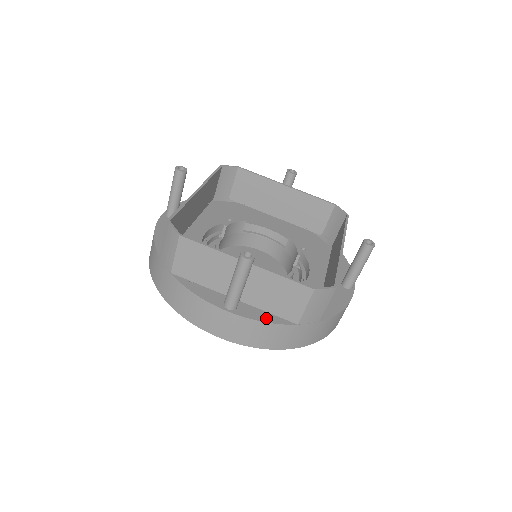
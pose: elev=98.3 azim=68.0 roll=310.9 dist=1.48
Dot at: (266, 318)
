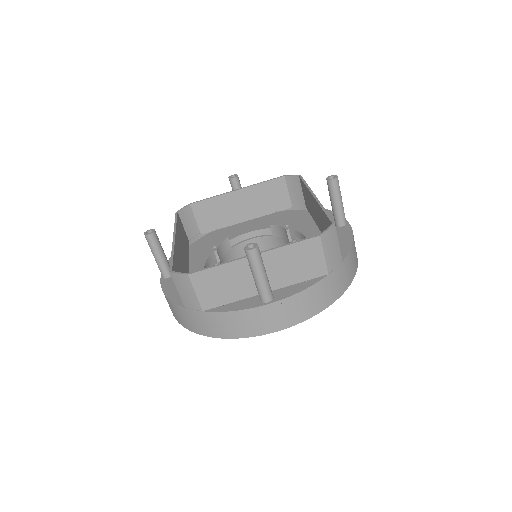
Dot at: (301, 287)
